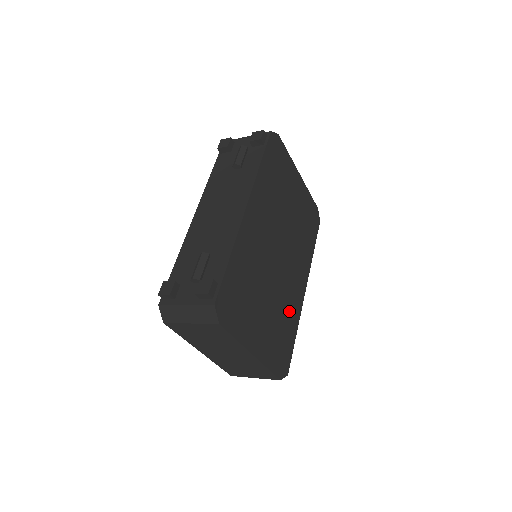
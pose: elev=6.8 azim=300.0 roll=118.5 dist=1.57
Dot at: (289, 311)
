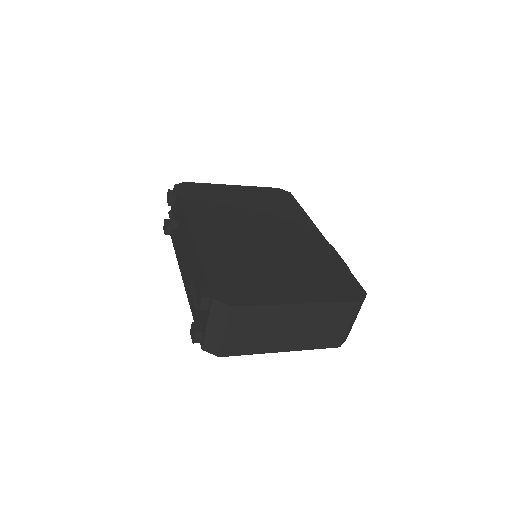
Dot at: (316, 257)
